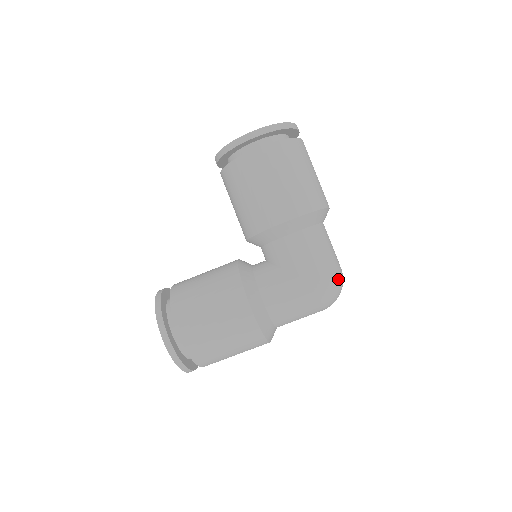
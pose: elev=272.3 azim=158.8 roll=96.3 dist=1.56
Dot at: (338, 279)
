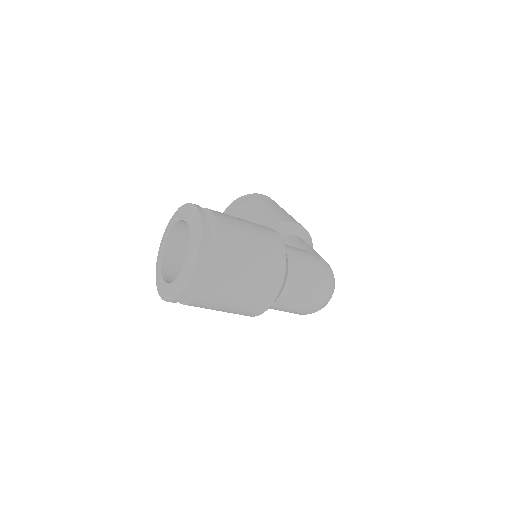
Dot at: occluded
